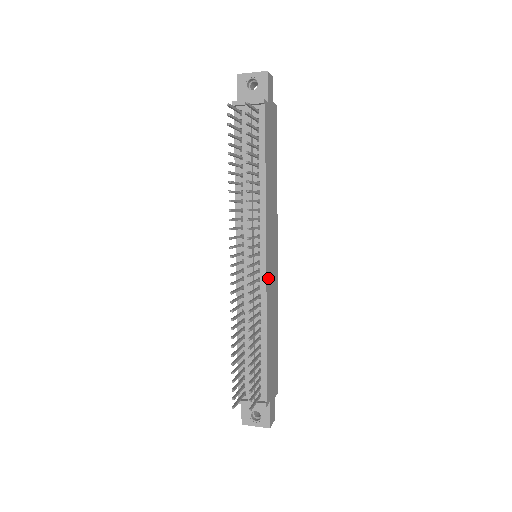
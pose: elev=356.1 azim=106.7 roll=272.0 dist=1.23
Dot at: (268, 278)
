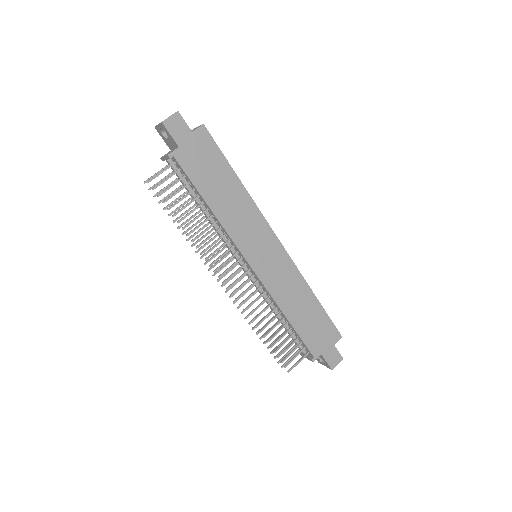
Dot at: (265, 277)
